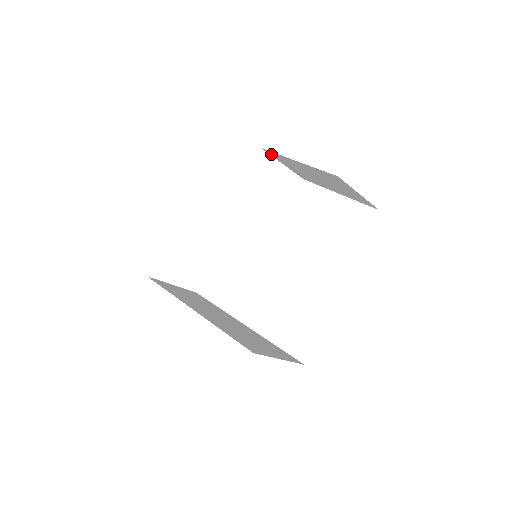
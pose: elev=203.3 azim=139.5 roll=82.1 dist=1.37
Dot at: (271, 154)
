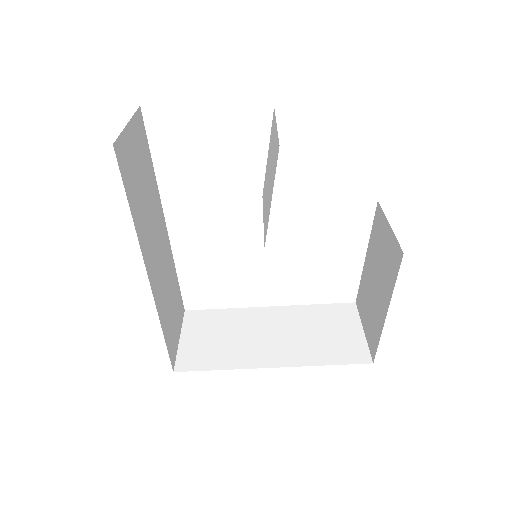
Dot at: (398, 250)
